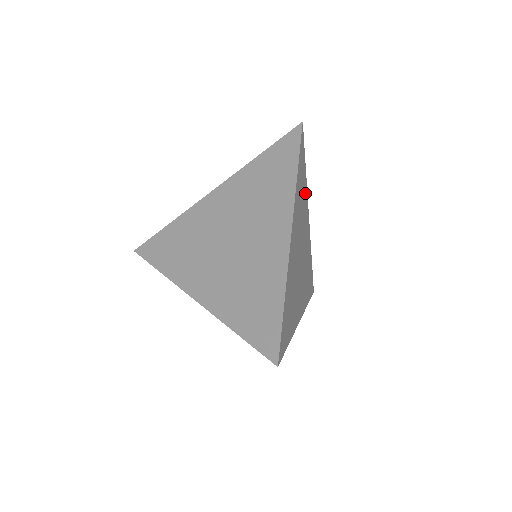
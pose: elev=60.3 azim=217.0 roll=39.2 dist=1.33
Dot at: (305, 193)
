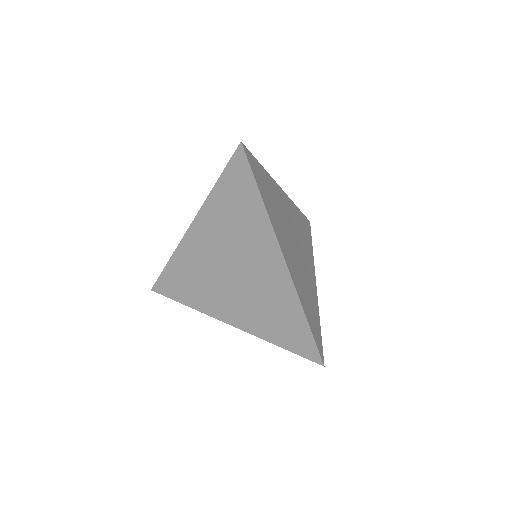
Dot at: (271, 185)
